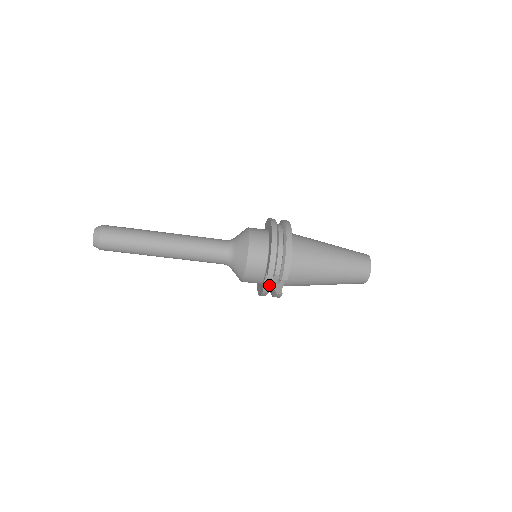
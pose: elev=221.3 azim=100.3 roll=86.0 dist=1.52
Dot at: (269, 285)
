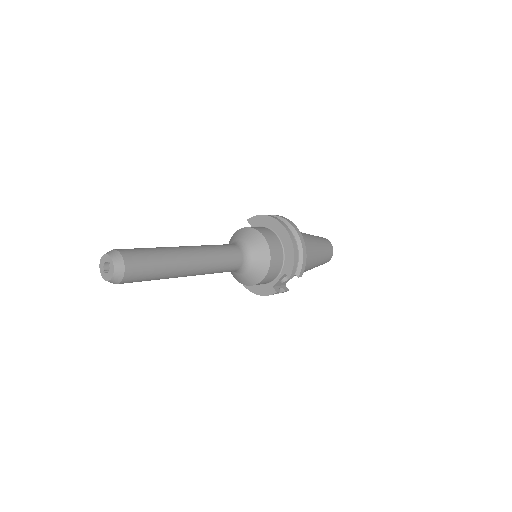
Dot at: (278, 284)
